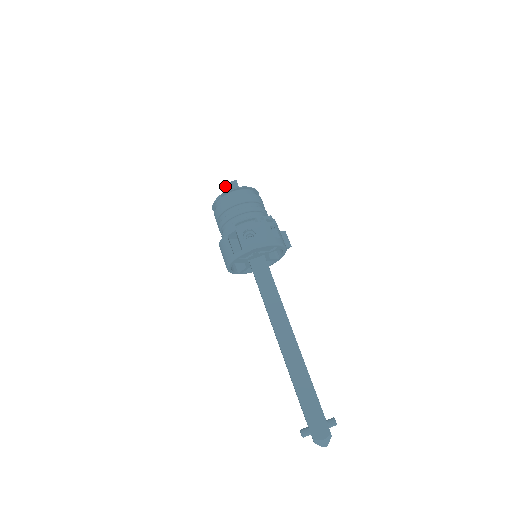
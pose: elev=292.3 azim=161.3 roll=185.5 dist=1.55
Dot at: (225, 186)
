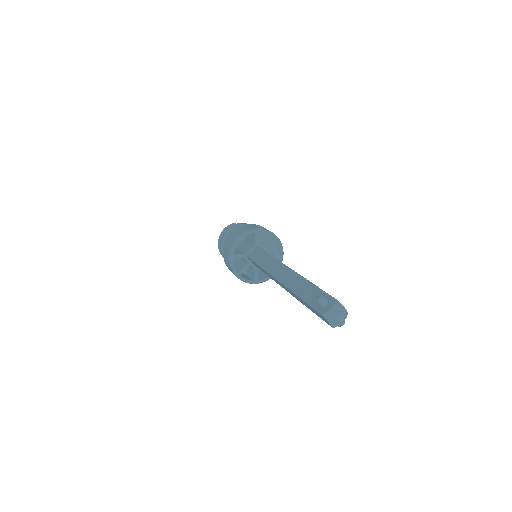
Dot at: occluded
